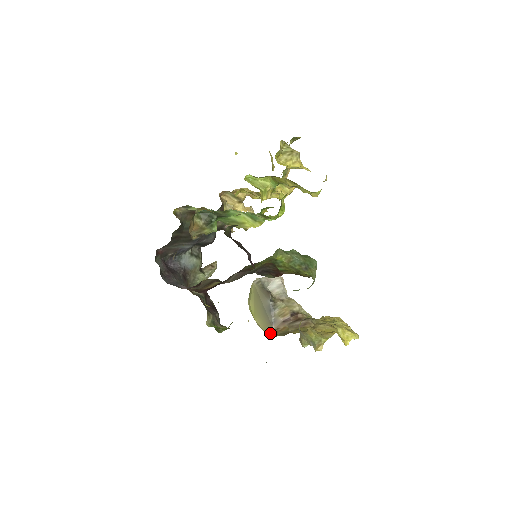
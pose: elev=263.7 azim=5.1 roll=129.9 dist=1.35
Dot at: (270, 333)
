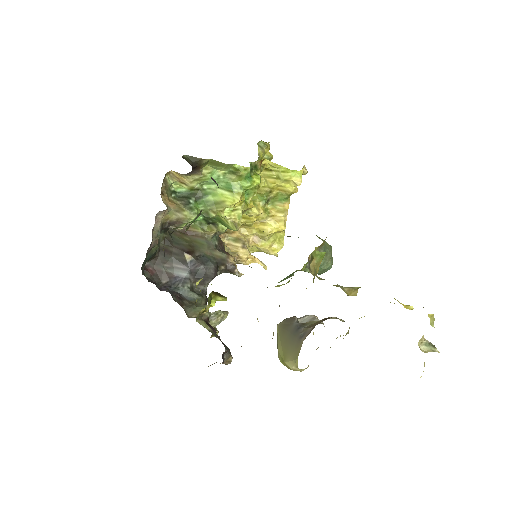
Dot at: (300, 348)
